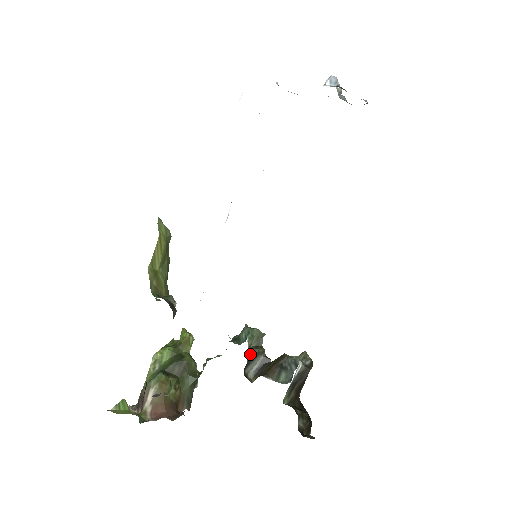
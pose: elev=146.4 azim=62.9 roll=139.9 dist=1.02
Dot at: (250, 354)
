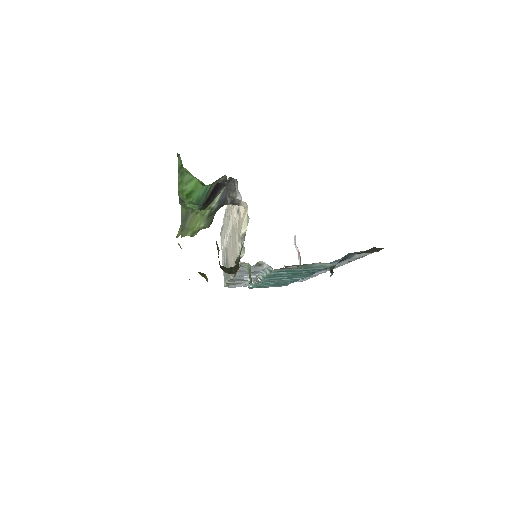
Dot at: occluded
